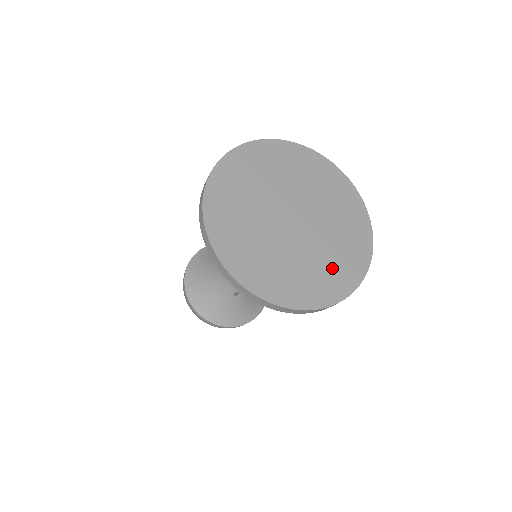
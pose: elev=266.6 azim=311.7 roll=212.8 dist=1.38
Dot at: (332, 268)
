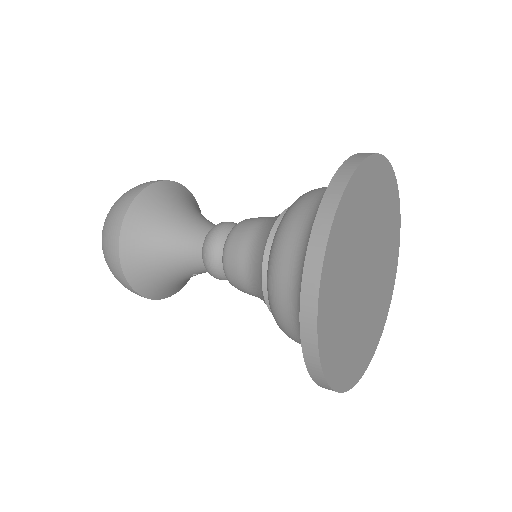
Dot at: (374, 326)
